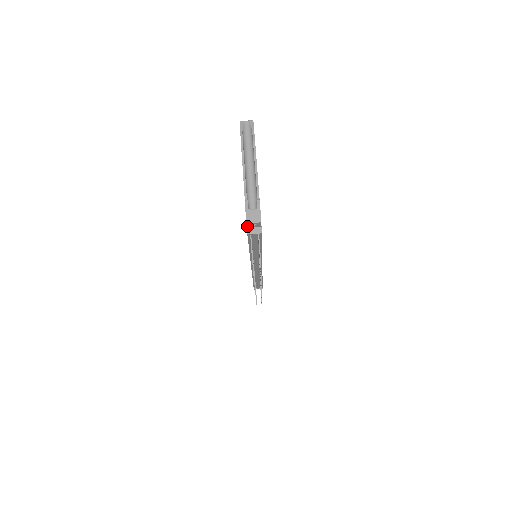
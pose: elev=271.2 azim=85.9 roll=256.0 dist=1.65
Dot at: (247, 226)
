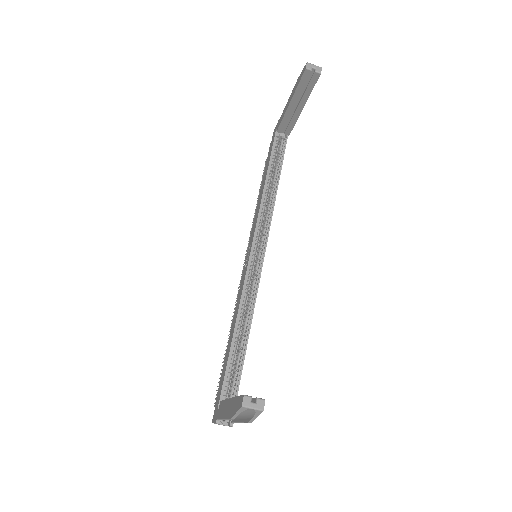
Dot at: occluded
